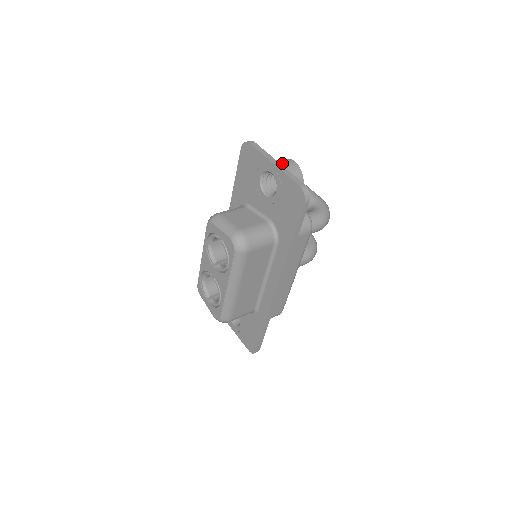
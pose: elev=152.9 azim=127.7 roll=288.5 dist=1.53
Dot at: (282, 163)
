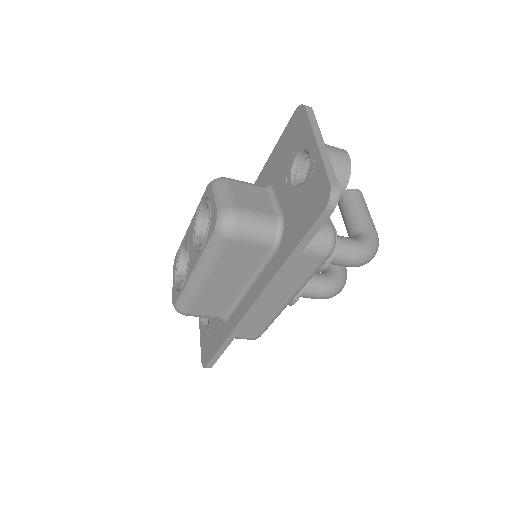
Dot at: (330, 149)
